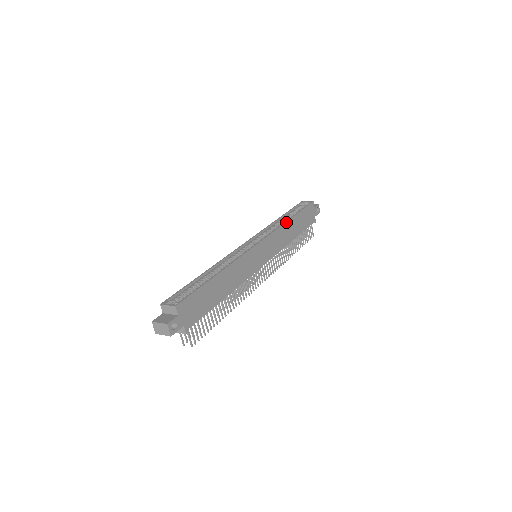
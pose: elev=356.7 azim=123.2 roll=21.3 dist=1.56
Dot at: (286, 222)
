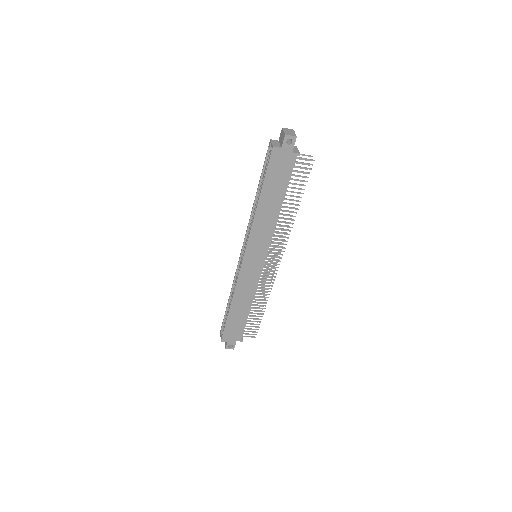
Dot at: (255, 214)
